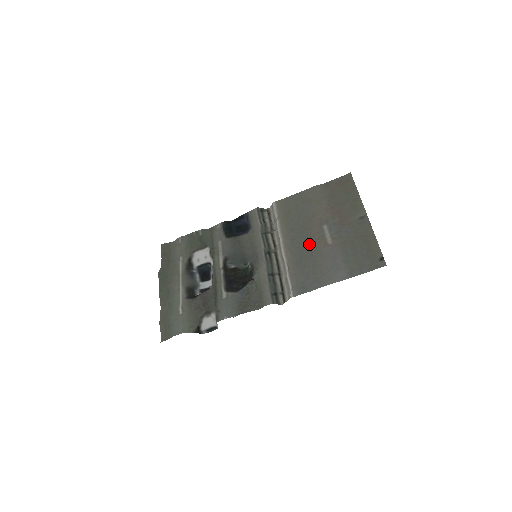
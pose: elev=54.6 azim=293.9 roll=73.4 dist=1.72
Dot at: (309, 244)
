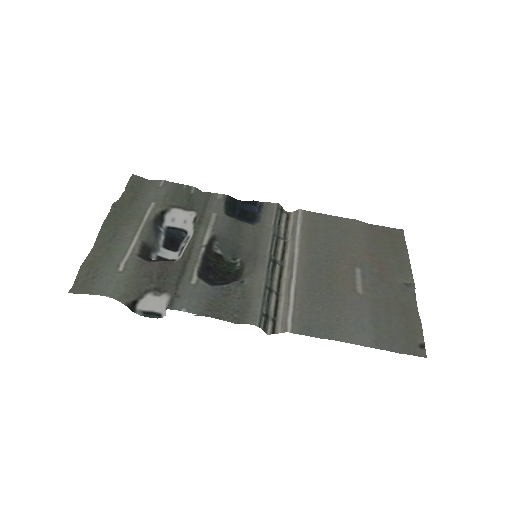
Dot at: (332, 279)
